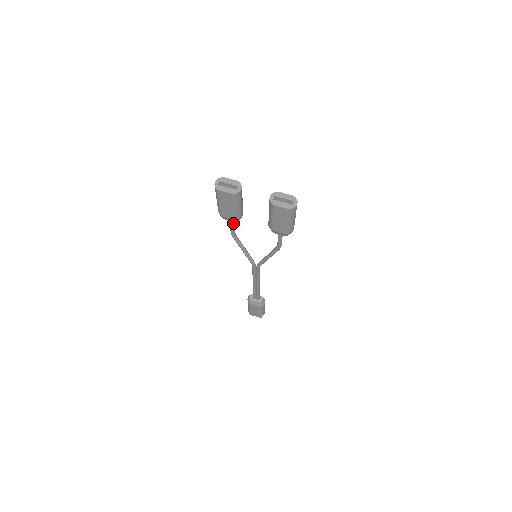
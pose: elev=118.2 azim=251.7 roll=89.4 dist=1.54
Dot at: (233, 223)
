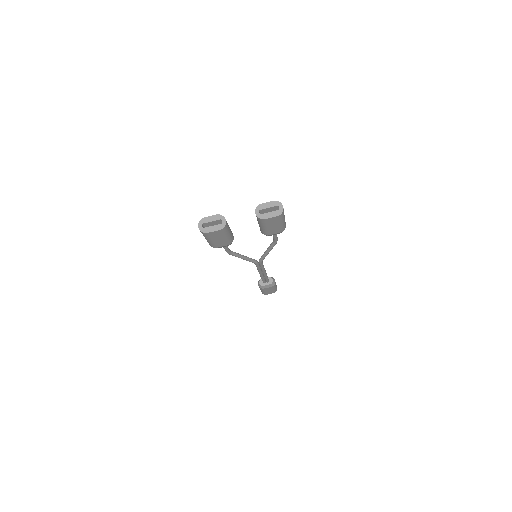
Dot at: occluded
